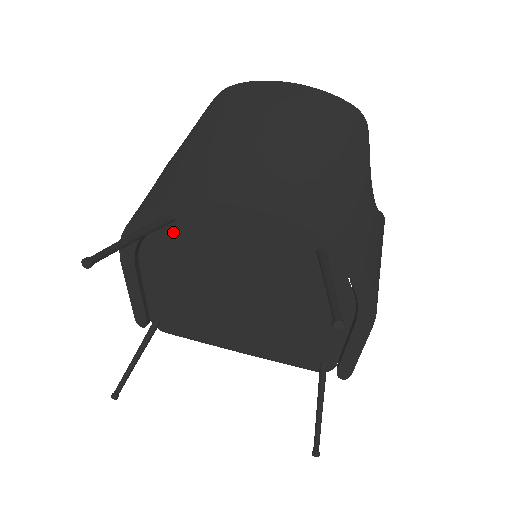
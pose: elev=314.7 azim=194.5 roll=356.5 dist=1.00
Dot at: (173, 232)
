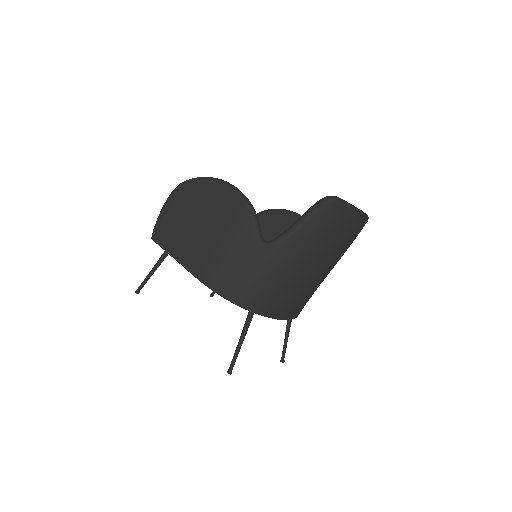
Dot at: occluded
